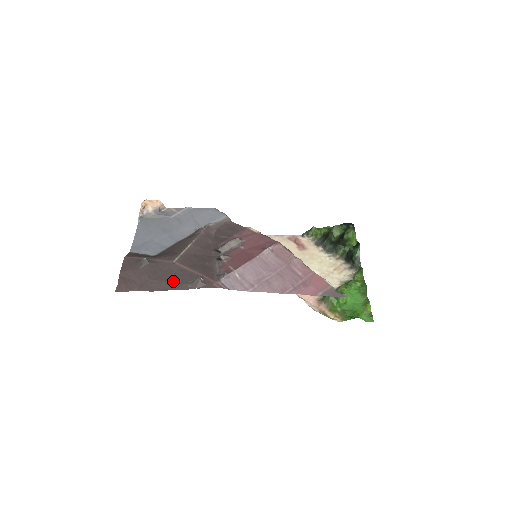
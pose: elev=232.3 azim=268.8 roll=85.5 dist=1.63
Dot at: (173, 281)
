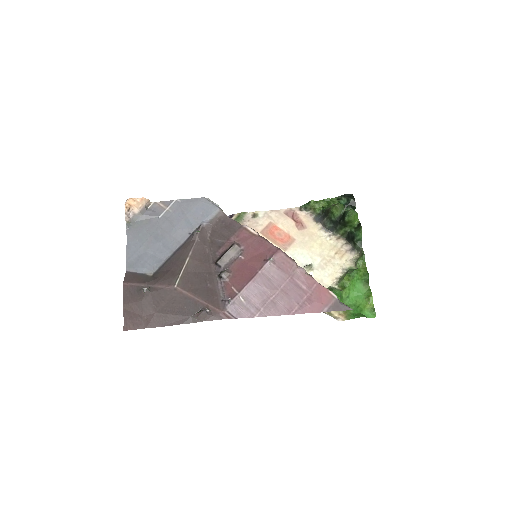
Dot at: (179, 313)
